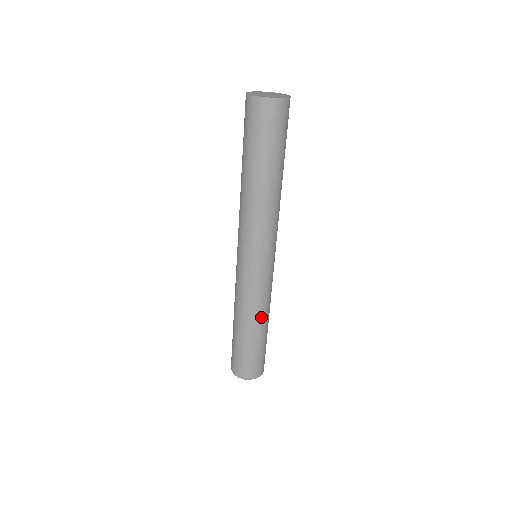
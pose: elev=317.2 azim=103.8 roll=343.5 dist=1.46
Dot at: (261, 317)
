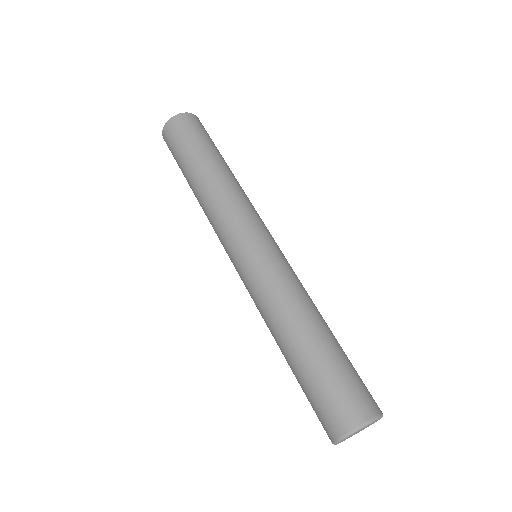
Dot at: (317, 309)
